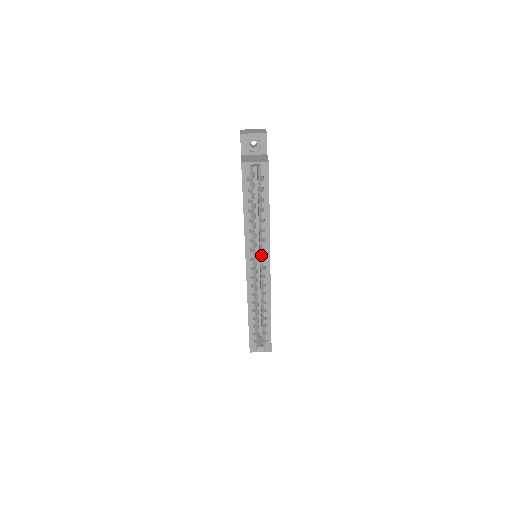
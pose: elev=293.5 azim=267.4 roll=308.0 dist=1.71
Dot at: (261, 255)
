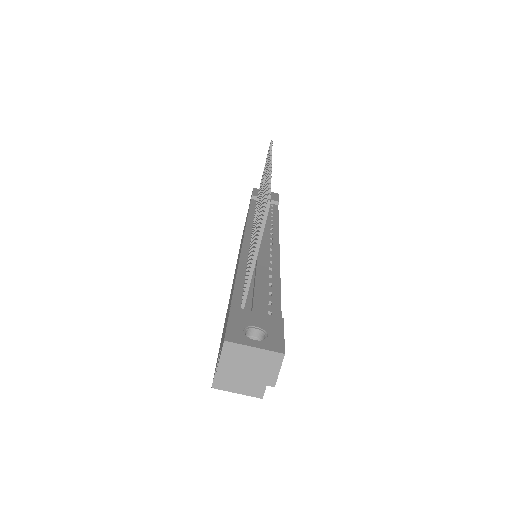
Dot at: occluded
